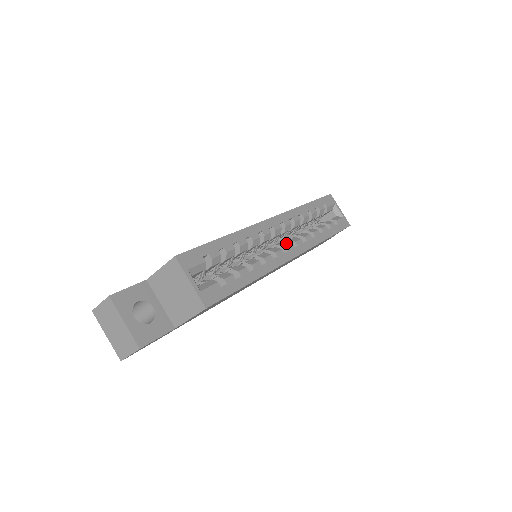
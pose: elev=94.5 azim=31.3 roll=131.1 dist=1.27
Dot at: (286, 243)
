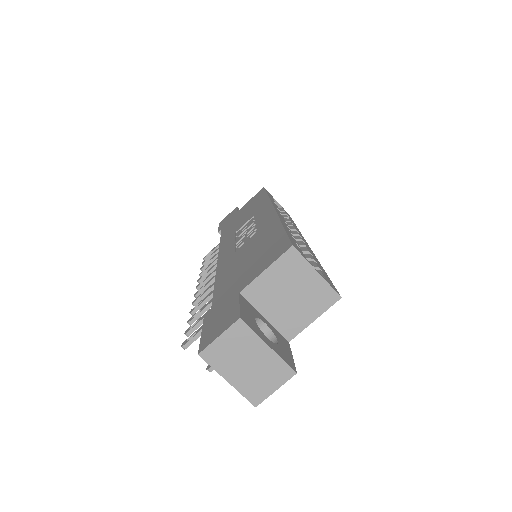
Dot at: (292, 231)
